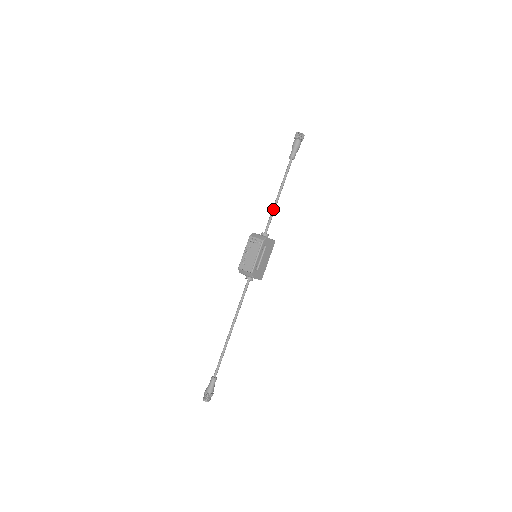
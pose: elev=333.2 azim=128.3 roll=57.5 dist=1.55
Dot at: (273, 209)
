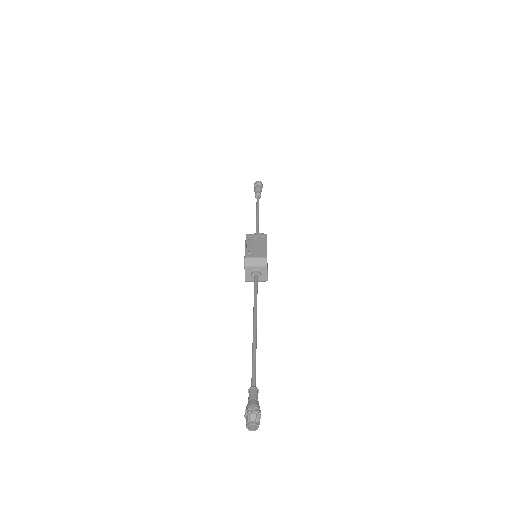
Dot at: (257, 224)
